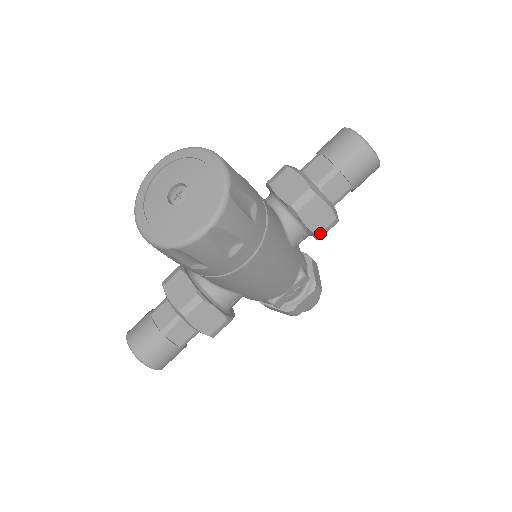
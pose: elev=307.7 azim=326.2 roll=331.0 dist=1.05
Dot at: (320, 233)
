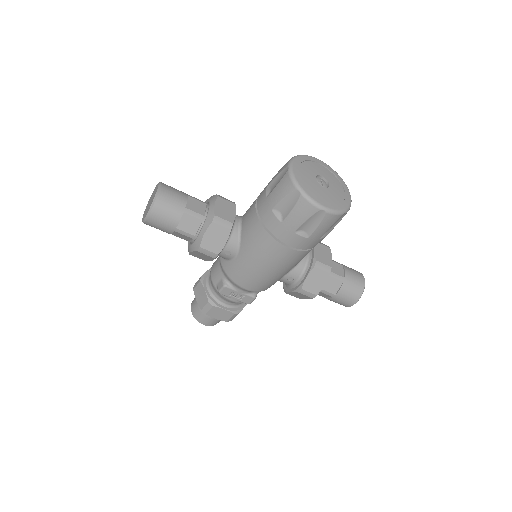
Dot at: (304, 290)
